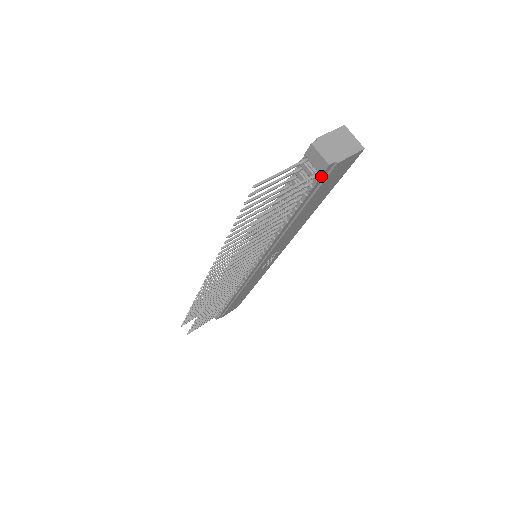
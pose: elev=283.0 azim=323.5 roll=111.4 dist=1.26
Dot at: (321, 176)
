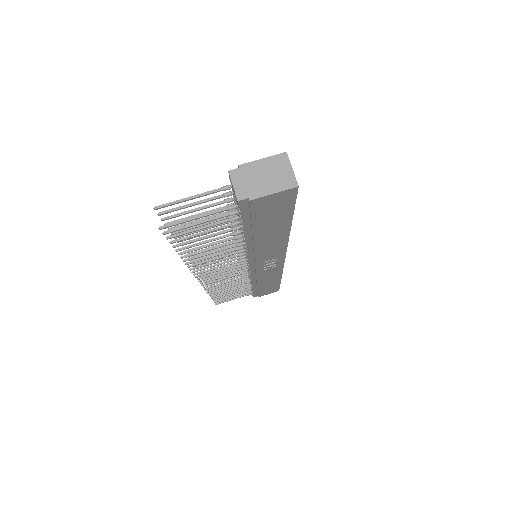
Dot at: (240, 209)
